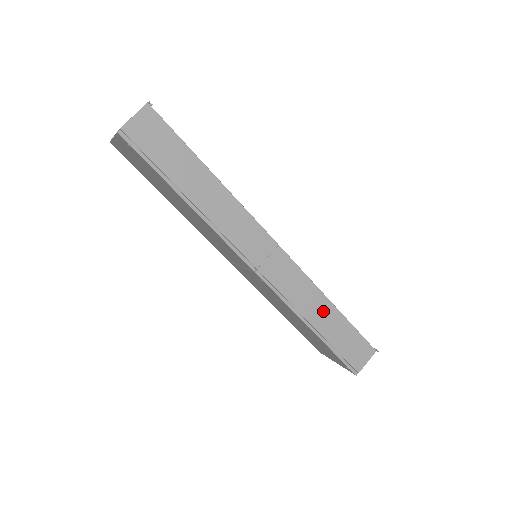
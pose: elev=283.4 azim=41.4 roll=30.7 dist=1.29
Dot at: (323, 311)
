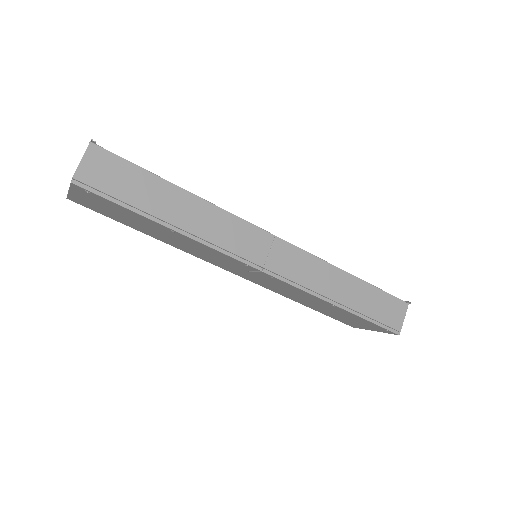
Dot at: (343, 284)
